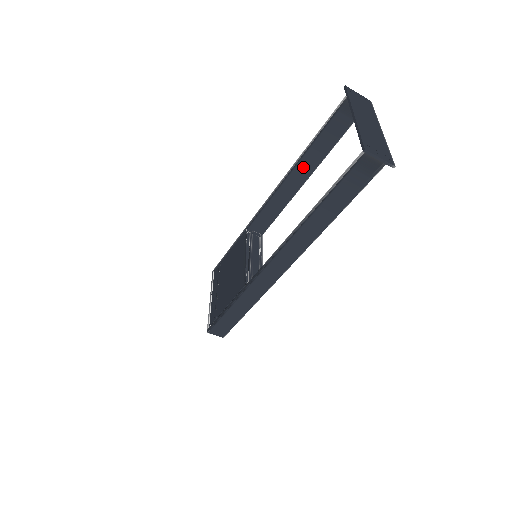
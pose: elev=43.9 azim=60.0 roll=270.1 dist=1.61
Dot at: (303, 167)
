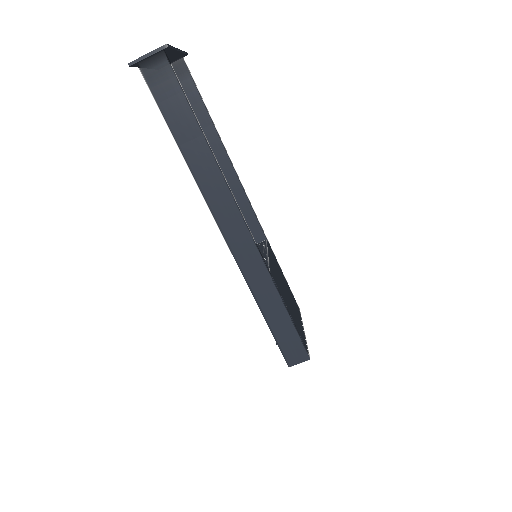
Dot at: occluded
